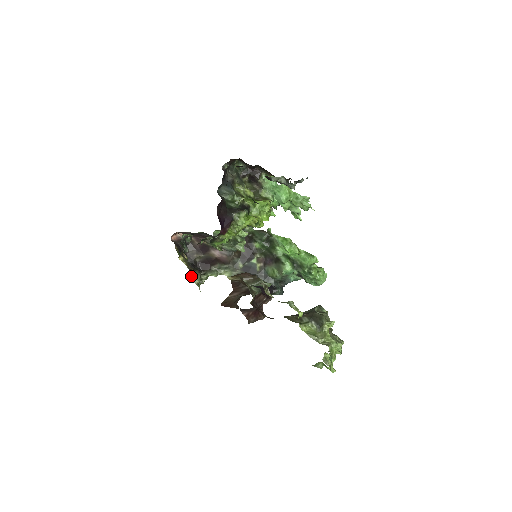
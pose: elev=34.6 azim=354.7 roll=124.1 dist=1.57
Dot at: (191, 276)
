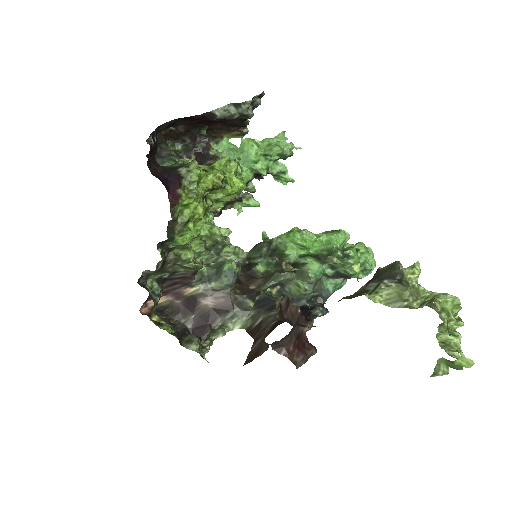
Dot at: (184, 344)
